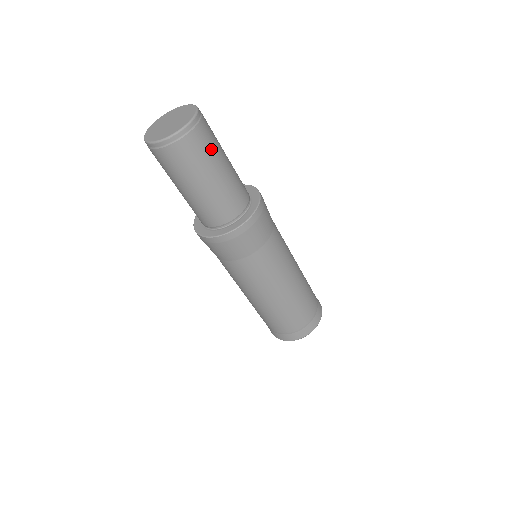
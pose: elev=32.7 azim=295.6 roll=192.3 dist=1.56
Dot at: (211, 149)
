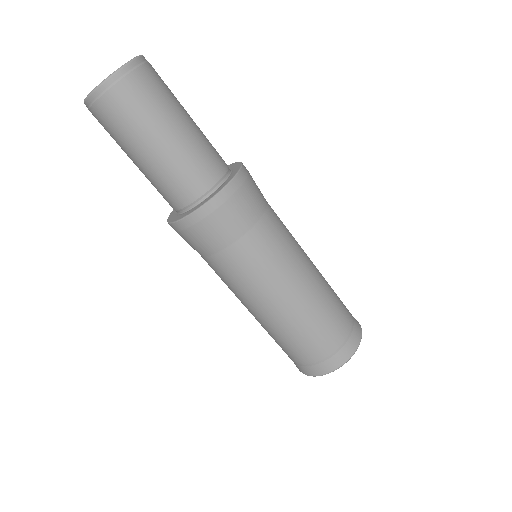
Dot at: (126, 127)
